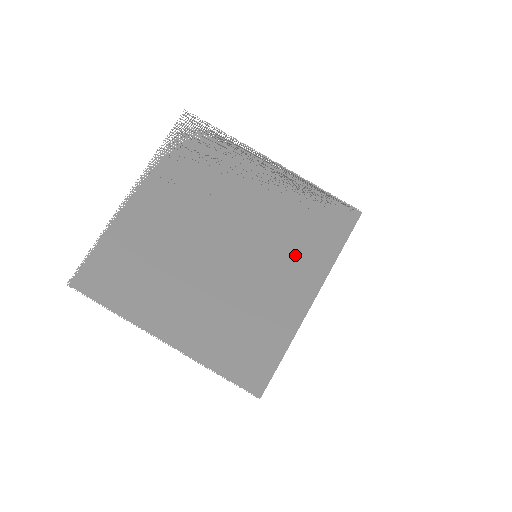
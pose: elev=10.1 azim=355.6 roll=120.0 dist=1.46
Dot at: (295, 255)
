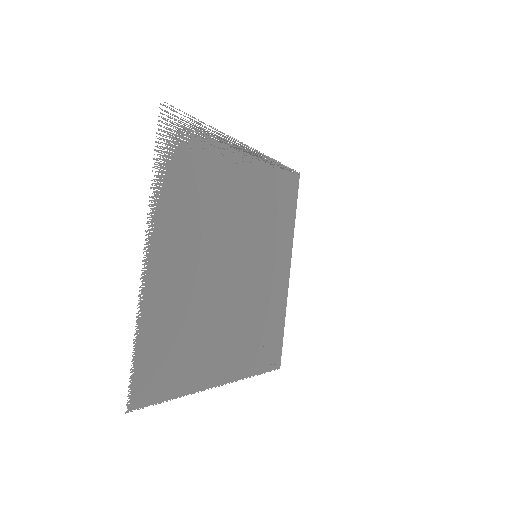
Dot at: (276, 238)
